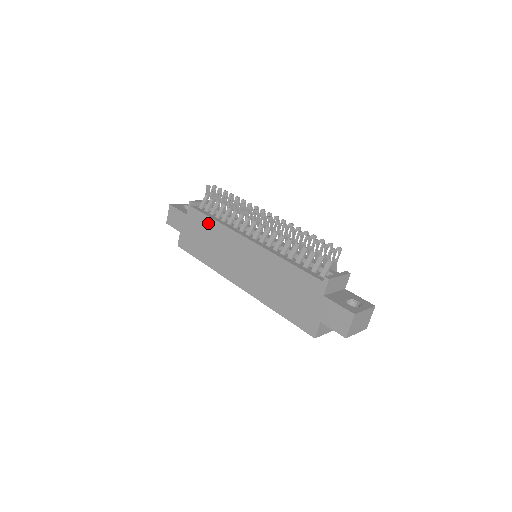
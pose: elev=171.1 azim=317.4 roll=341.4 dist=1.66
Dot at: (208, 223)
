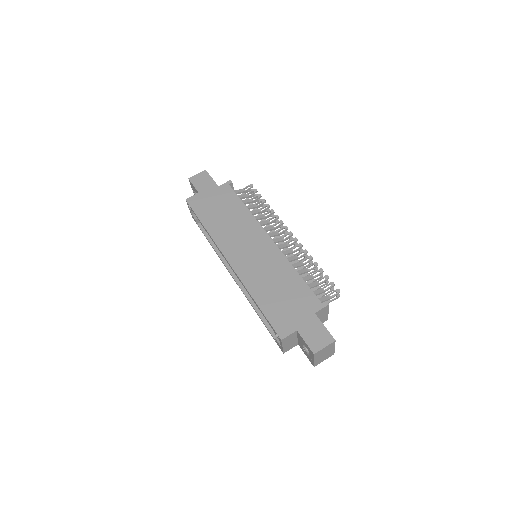
Dot at: (237, 204)
